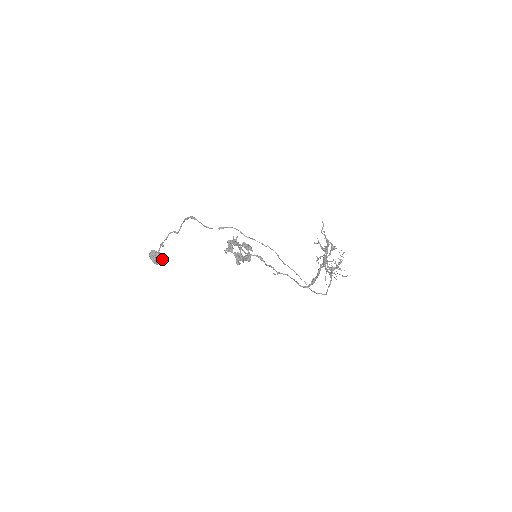
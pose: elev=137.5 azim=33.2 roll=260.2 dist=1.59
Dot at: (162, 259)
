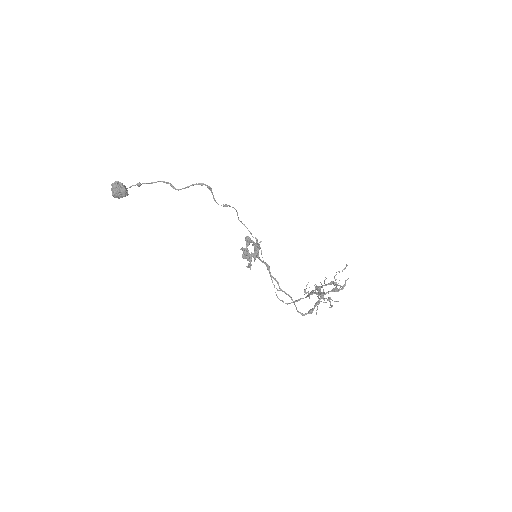
Dot at: occluded
